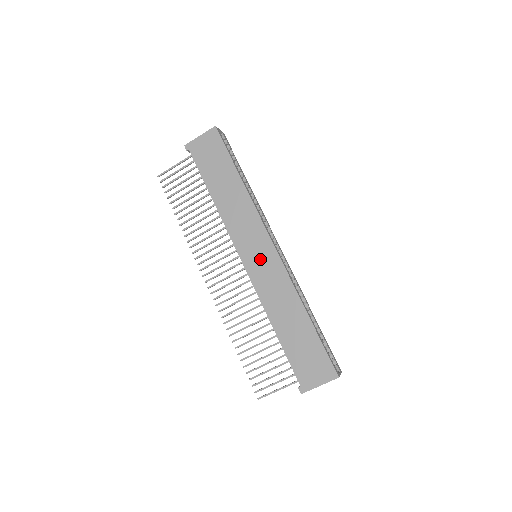
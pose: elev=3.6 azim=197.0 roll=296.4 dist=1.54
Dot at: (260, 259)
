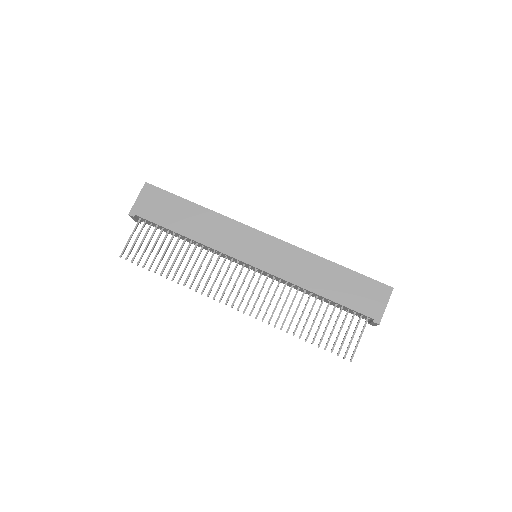
Dot at: (264, 252)
